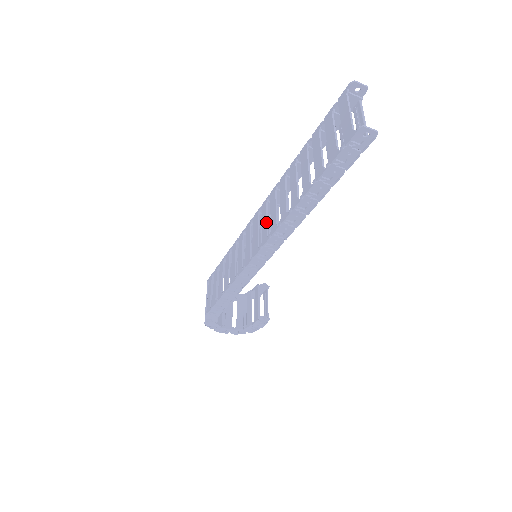
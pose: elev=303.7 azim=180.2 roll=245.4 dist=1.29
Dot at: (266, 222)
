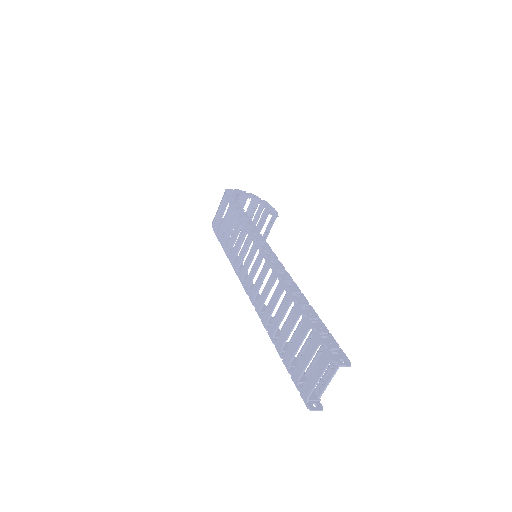
Dot at: (259, 286)
